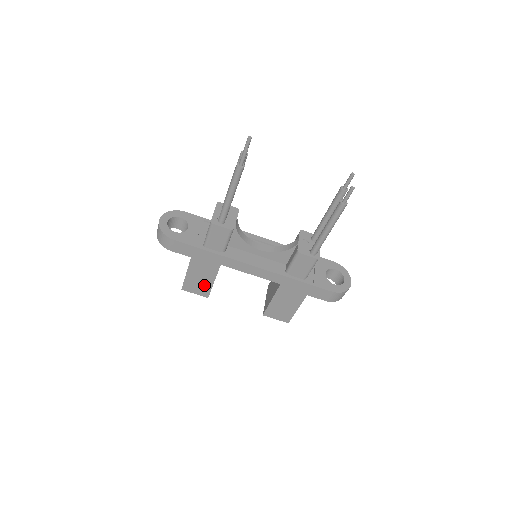
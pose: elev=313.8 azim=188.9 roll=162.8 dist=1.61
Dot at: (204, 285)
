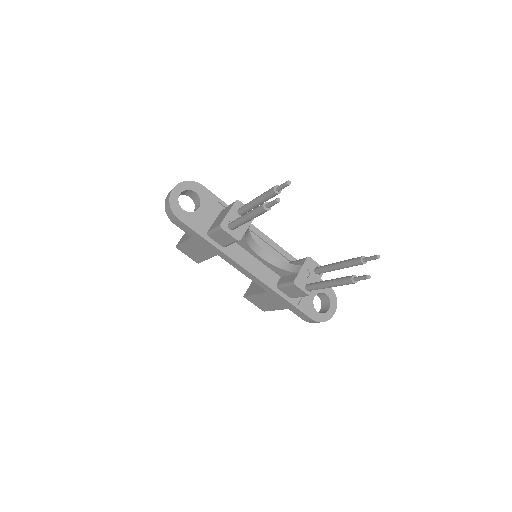
Dot at: (197, 256)
